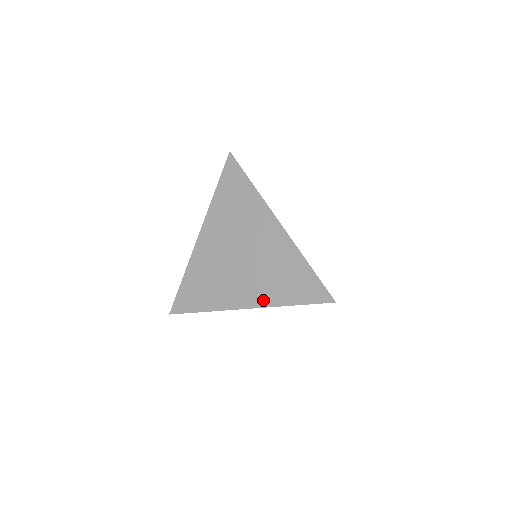
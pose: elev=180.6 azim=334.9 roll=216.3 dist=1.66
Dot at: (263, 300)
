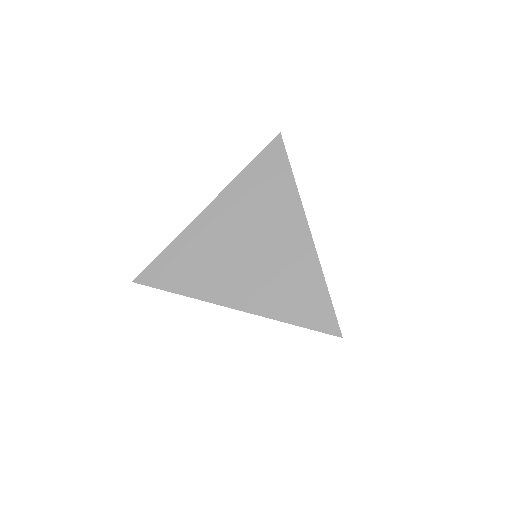
Dot at: (258, 306)
